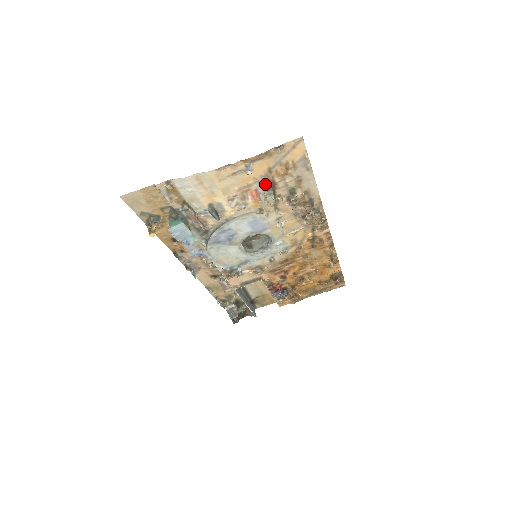
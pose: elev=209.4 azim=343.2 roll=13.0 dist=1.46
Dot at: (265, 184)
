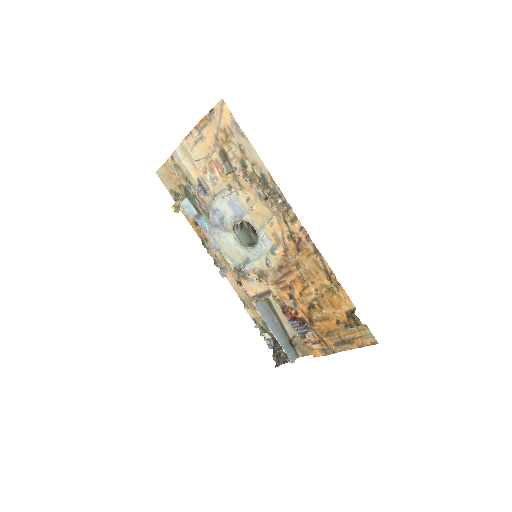
Dot at: (220, 154)
